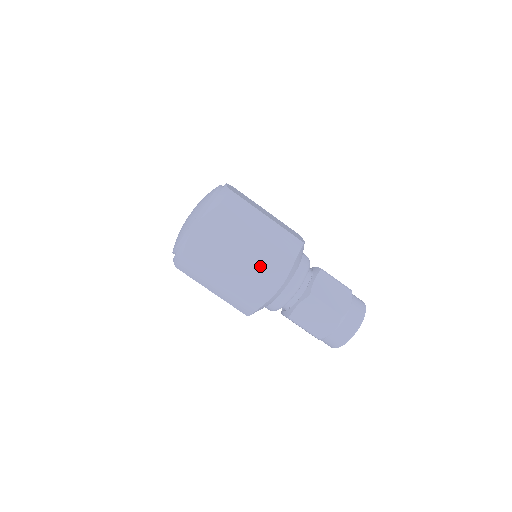
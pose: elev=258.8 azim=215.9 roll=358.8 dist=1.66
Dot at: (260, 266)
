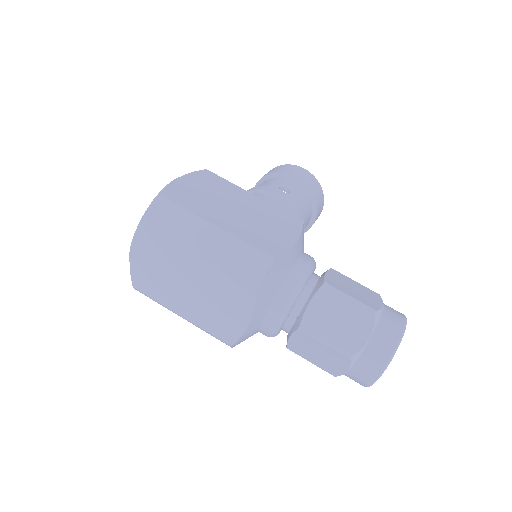
Dot at: (217, 297)
